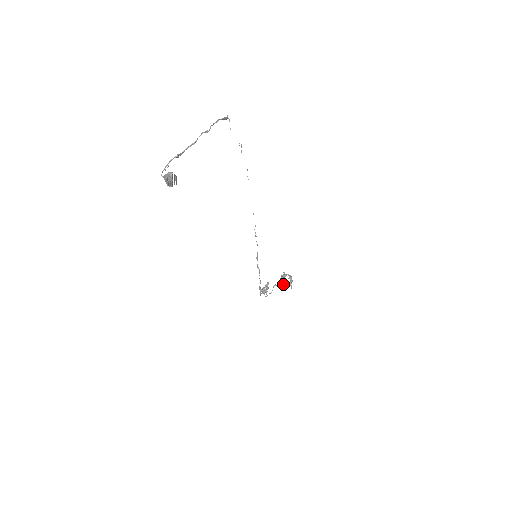
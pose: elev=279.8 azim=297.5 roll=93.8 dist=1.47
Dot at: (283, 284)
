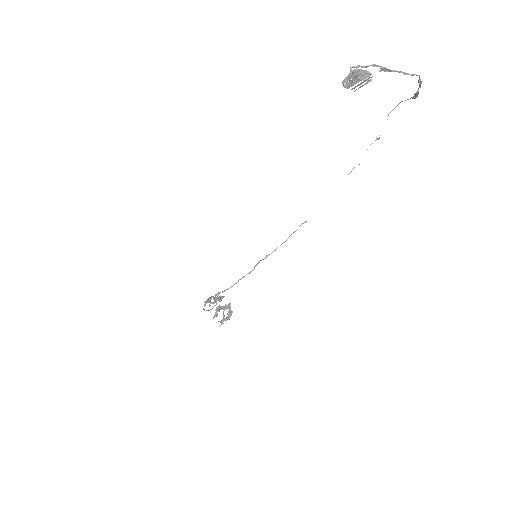
Dot at: (215, 315)
